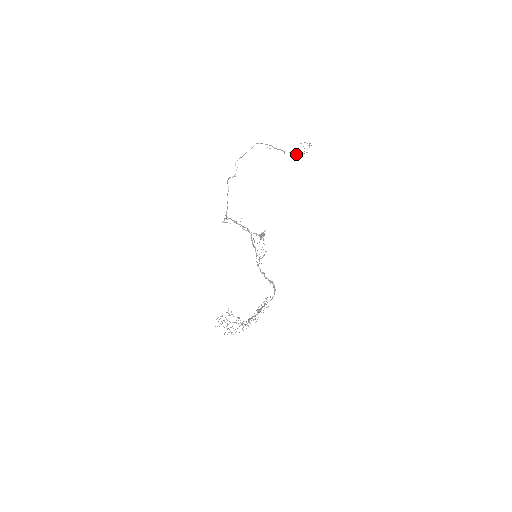
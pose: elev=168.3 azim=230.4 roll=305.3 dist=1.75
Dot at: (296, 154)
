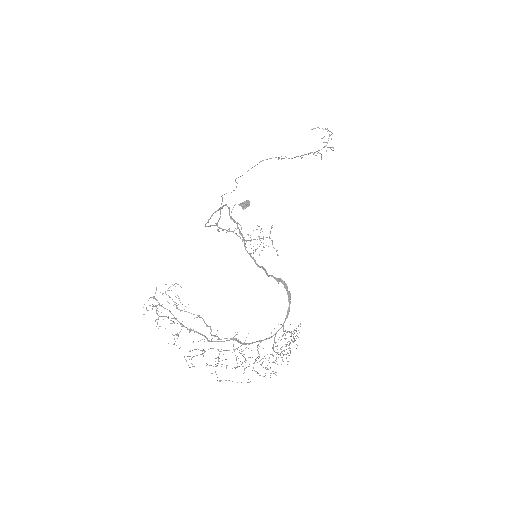
Dot at: (315, 152)
